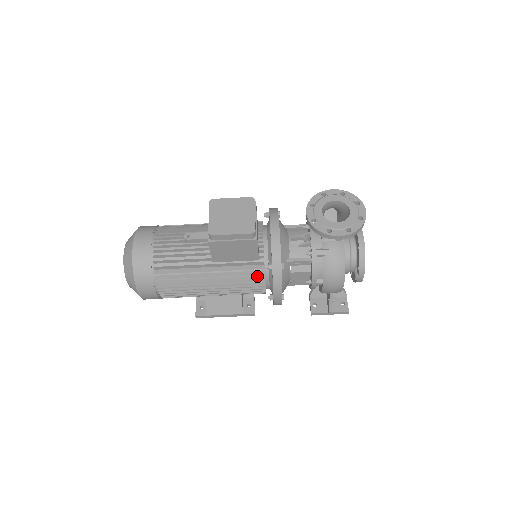
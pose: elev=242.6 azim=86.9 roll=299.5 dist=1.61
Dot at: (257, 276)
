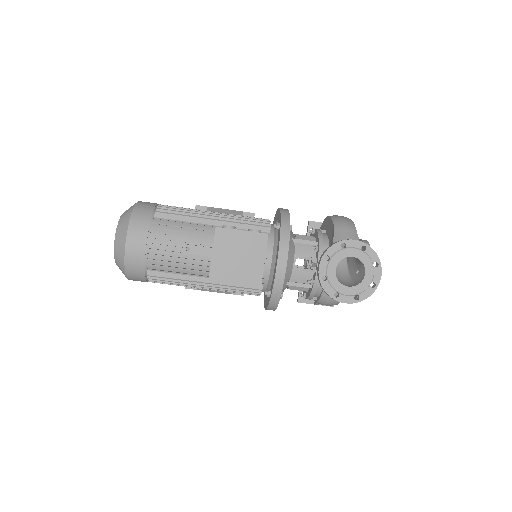
Dot at: (253, 290)
